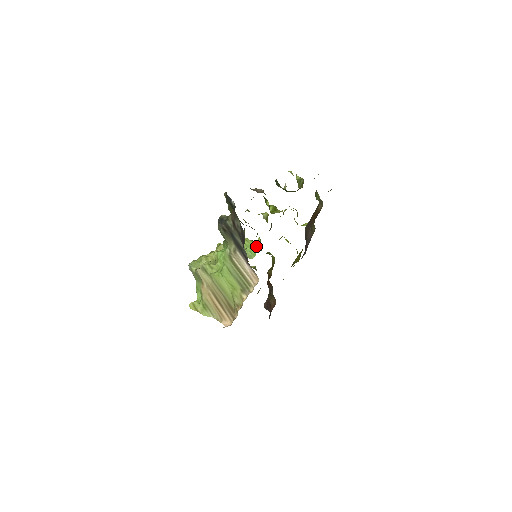
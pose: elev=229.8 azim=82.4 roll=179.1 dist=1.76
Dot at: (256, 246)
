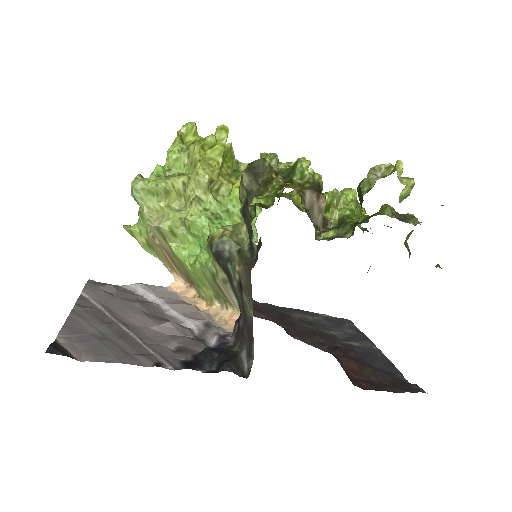
Dot at: occluded
